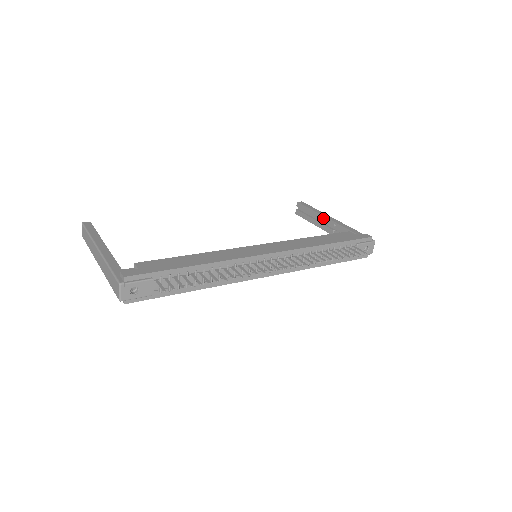
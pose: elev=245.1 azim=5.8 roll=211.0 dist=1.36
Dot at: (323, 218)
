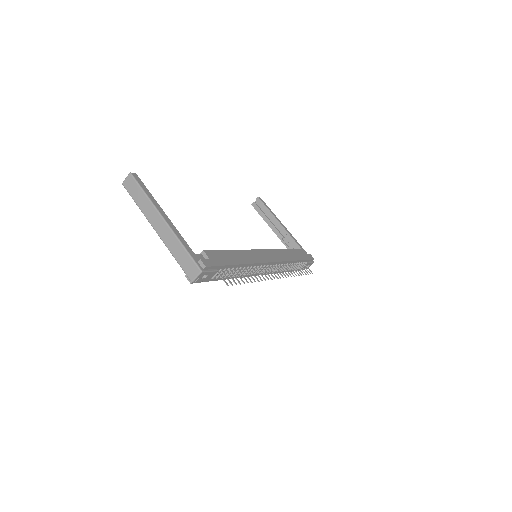
Dot at: (278, 224)
